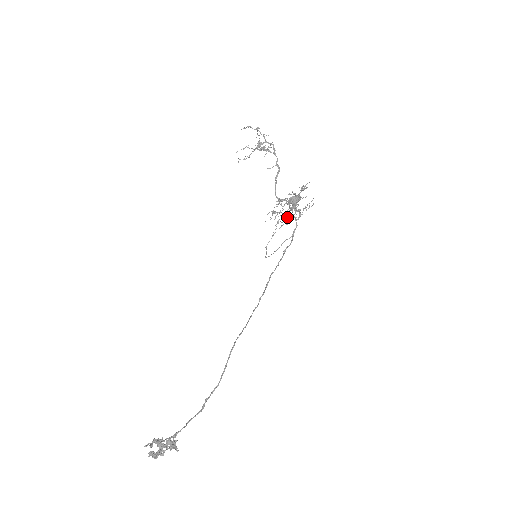
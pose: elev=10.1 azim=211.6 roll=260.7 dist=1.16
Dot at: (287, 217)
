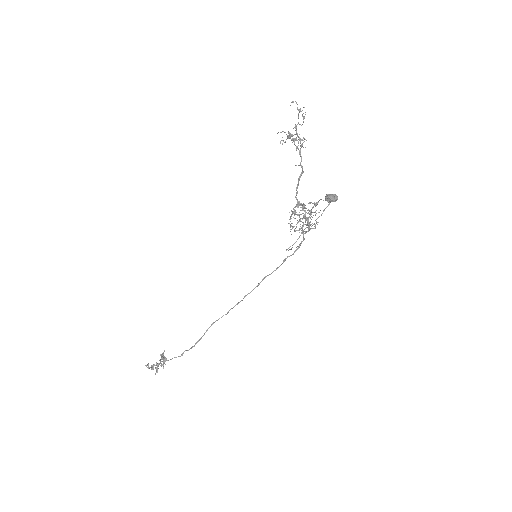
Dot at: occluded
